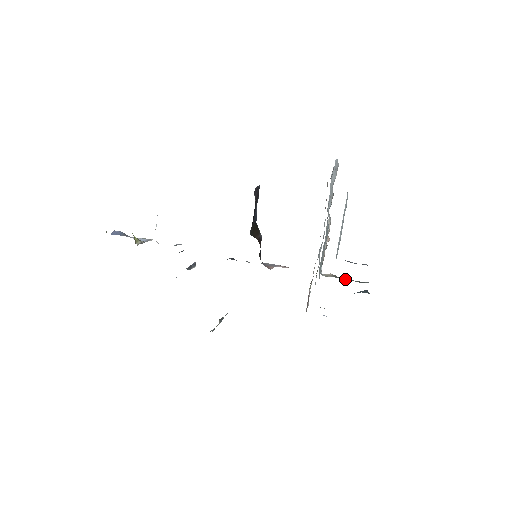
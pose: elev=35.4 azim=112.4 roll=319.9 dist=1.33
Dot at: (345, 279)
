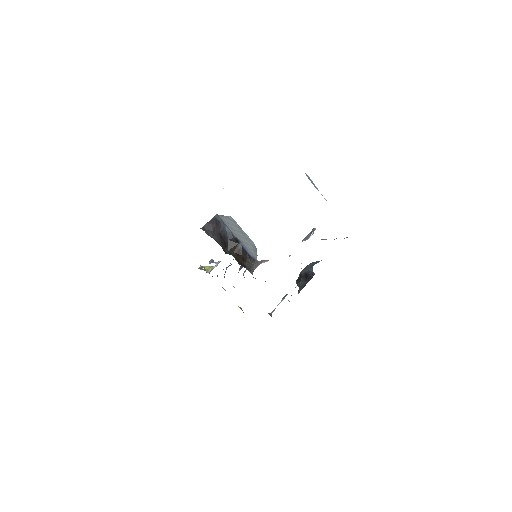
Dot at: occluded
